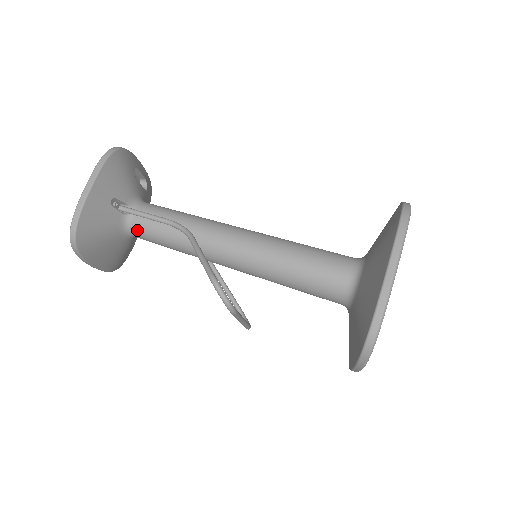
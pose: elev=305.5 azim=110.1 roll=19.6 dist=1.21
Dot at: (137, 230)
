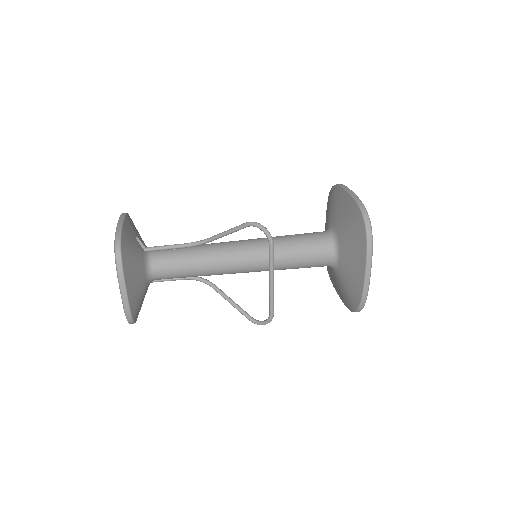
Dot at: (158, 261)
